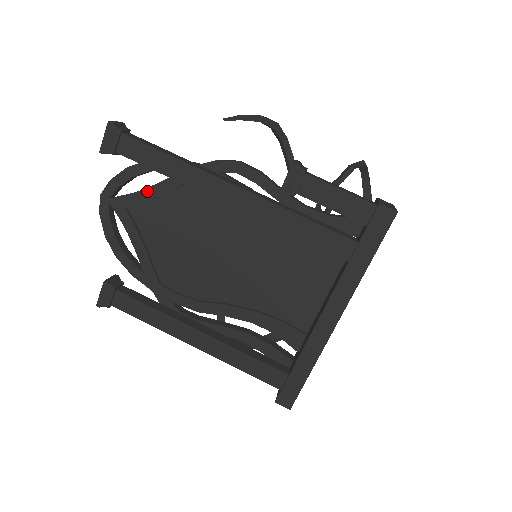
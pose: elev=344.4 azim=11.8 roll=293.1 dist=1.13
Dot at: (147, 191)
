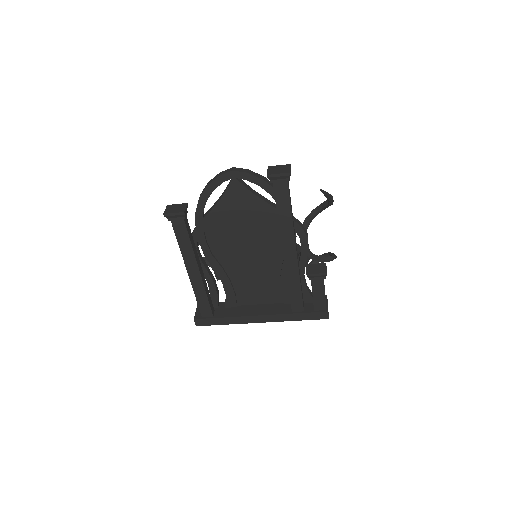
Dot at: (257, 198)
